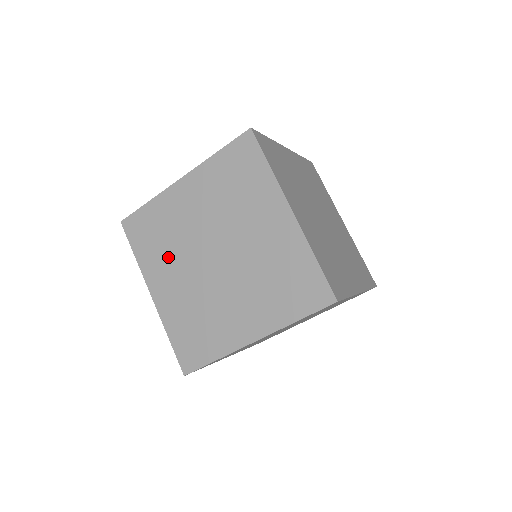
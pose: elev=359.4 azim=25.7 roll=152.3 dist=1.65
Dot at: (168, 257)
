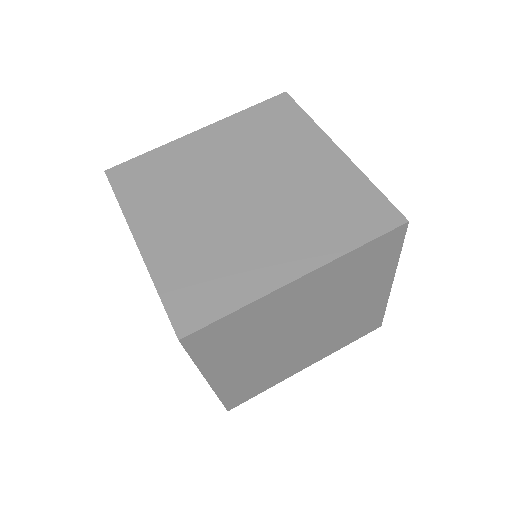
Dot at: (246, 349)
